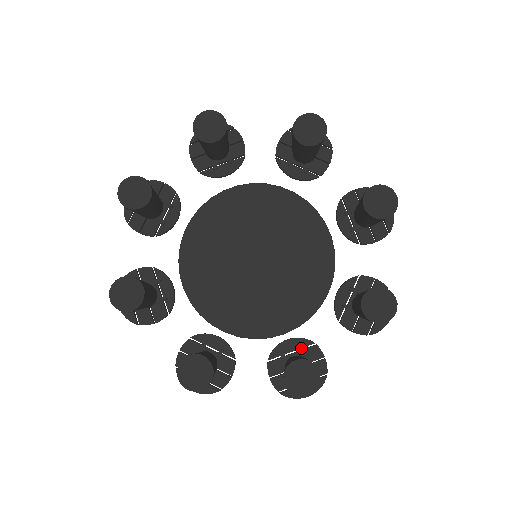
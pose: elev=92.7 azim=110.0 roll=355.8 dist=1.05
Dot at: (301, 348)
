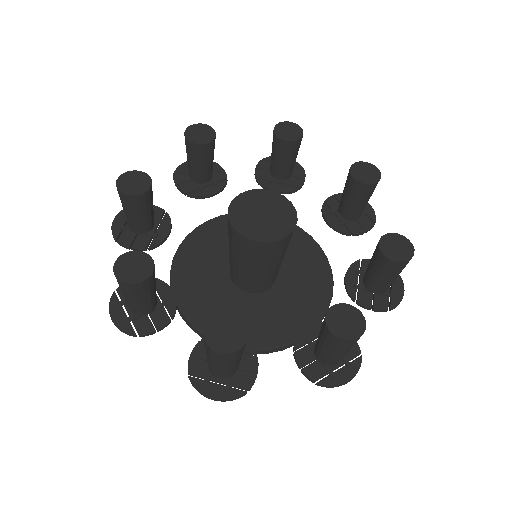
Dot at: occluded
